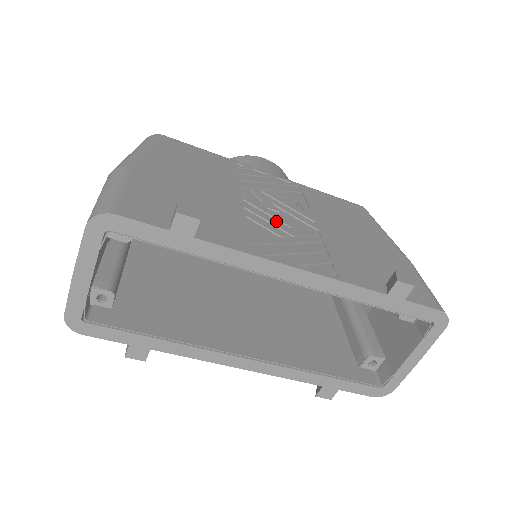
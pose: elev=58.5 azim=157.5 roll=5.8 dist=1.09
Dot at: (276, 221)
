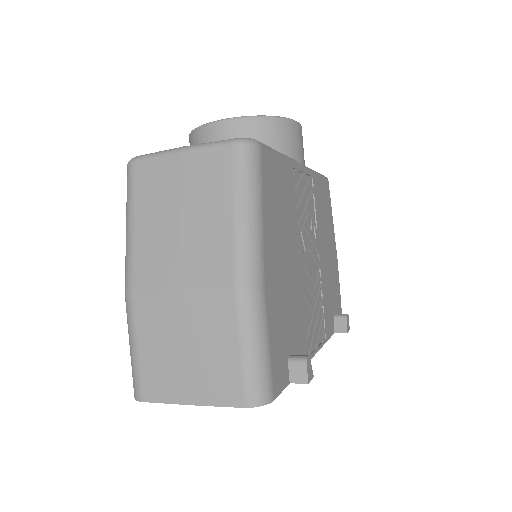
Dot at: (311, 284)
